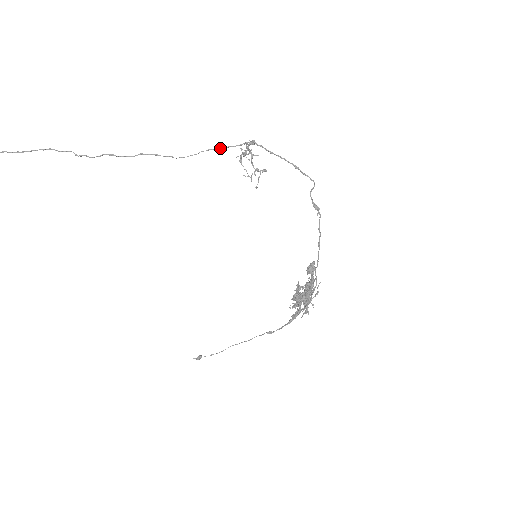
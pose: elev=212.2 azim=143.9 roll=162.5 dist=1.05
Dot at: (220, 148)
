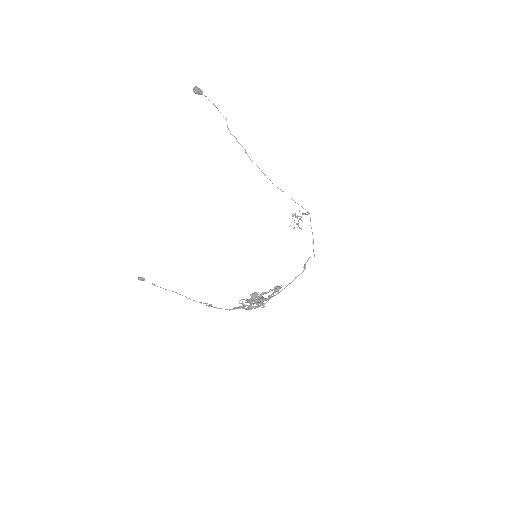
Dot at: occluded
